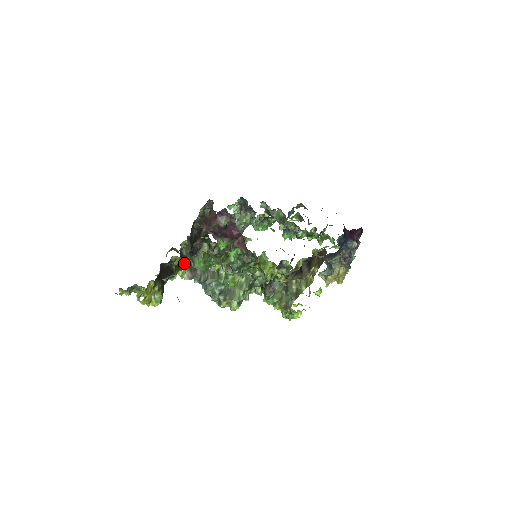
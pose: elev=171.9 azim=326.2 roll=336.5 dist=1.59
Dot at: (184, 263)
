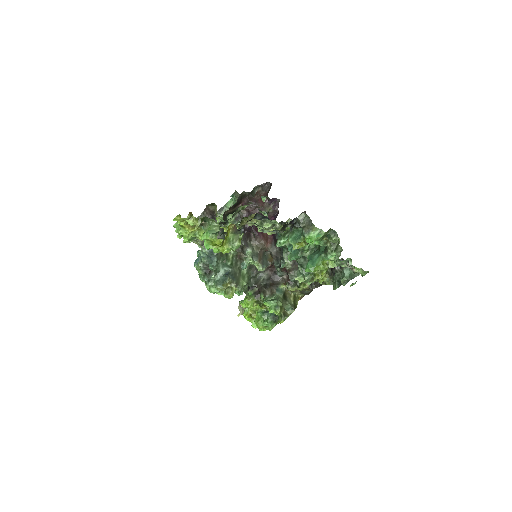
Dot at: (265, 226)
